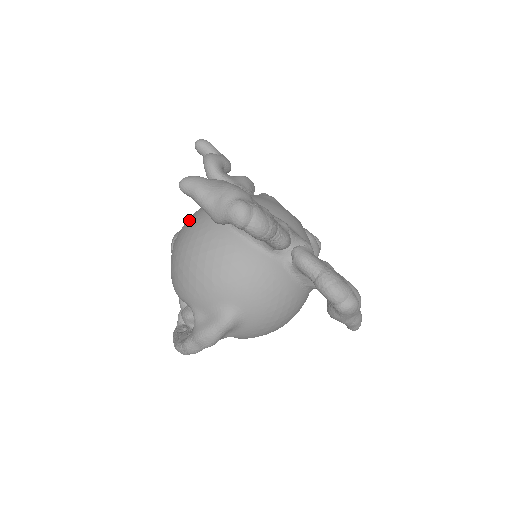
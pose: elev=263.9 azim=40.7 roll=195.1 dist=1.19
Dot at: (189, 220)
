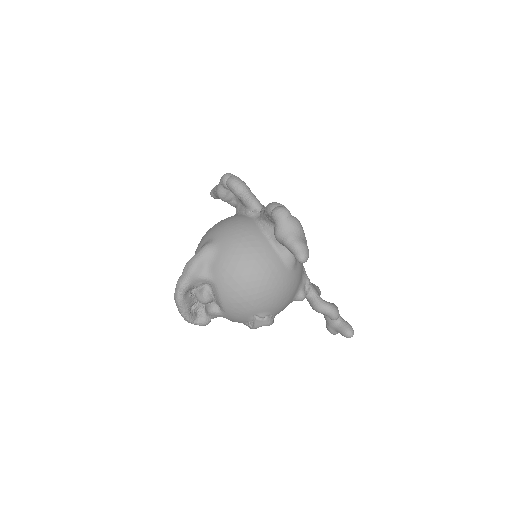
Dot at: occluded
